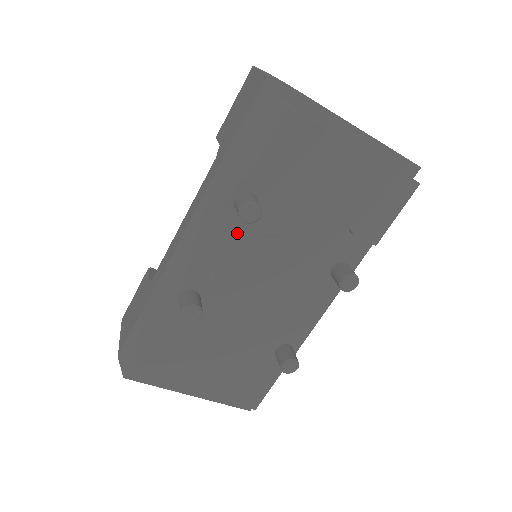
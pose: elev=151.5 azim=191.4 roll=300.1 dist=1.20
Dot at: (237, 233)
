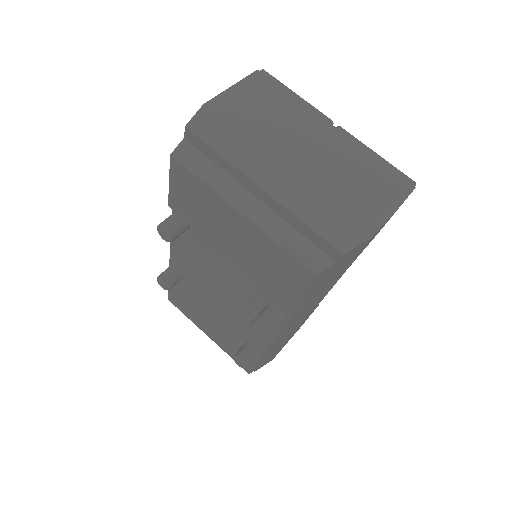
Dot at: (187, 240)
